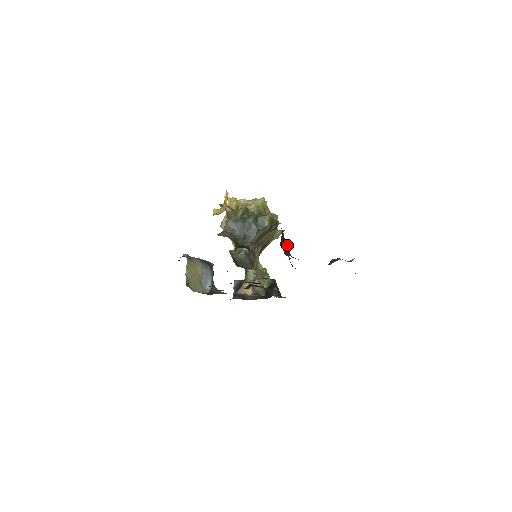
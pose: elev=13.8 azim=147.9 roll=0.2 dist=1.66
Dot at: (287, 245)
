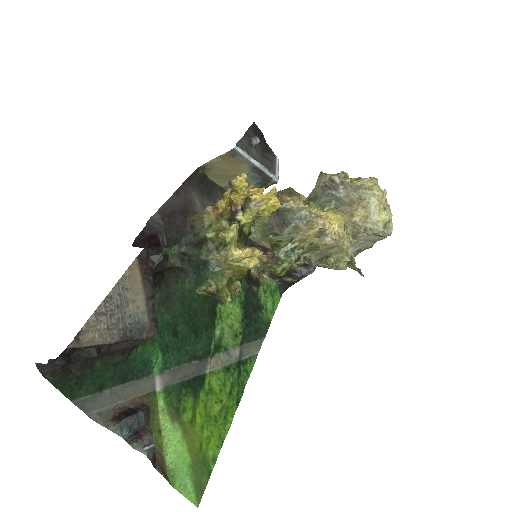
Dot at: (61, 363)
